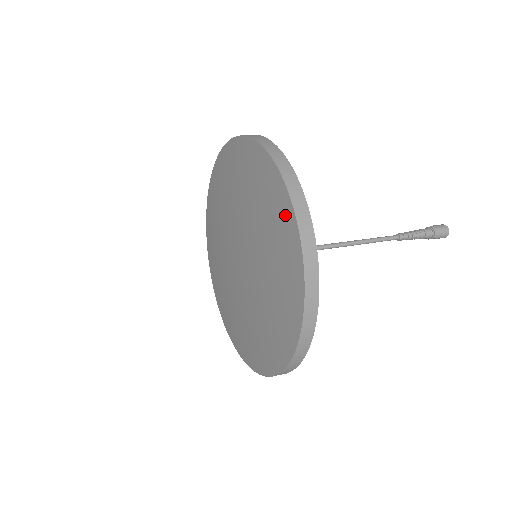
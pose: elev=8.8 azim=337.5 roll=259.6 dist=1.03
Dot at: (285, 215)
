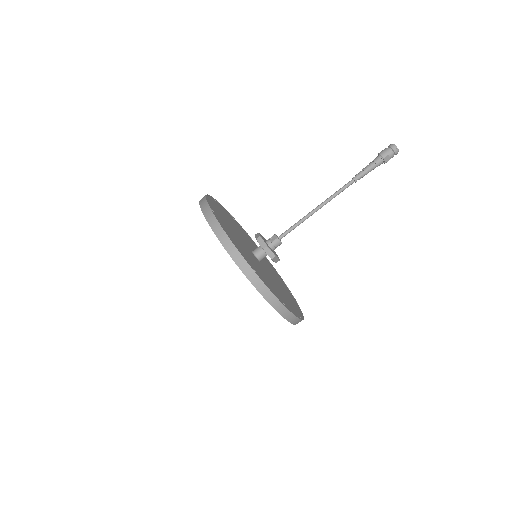
Dot at: occluded
